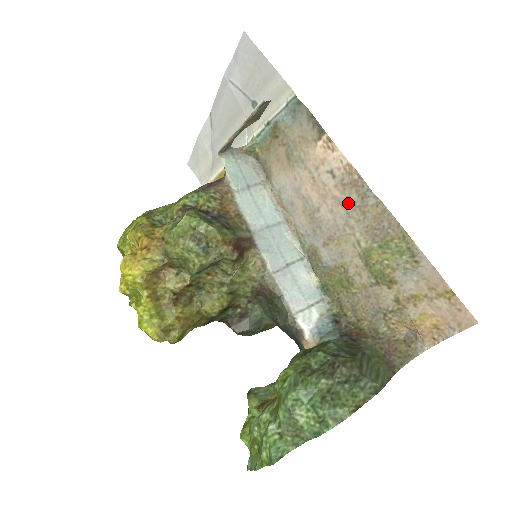
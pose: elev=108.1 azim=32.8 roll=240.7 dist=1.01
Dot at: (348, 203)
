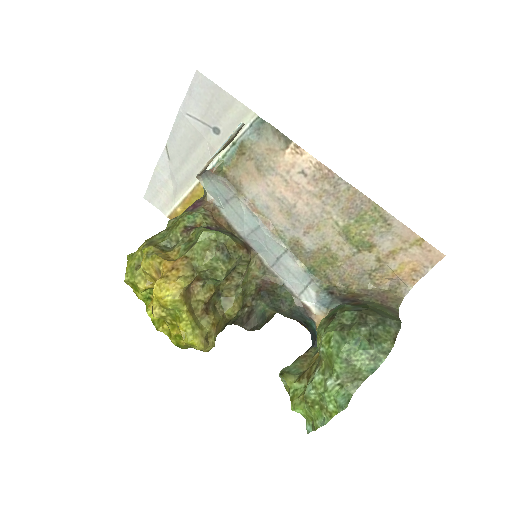
Dot at: (322, 194)
